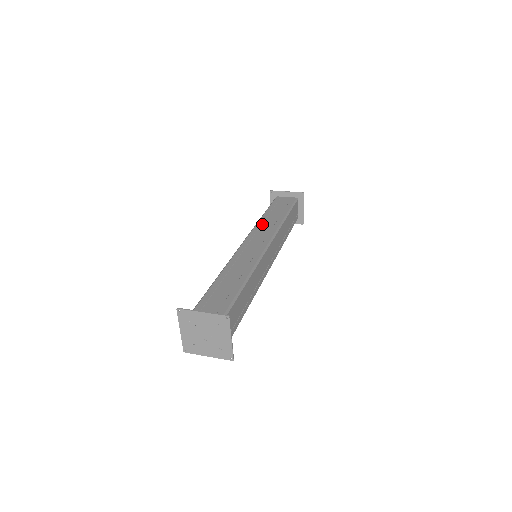
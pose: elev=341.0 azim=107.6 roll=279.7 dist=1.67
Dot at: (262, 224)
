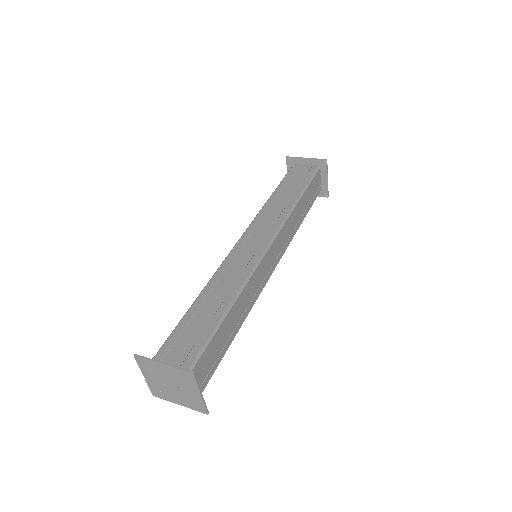
Dot at: (268, 210)
